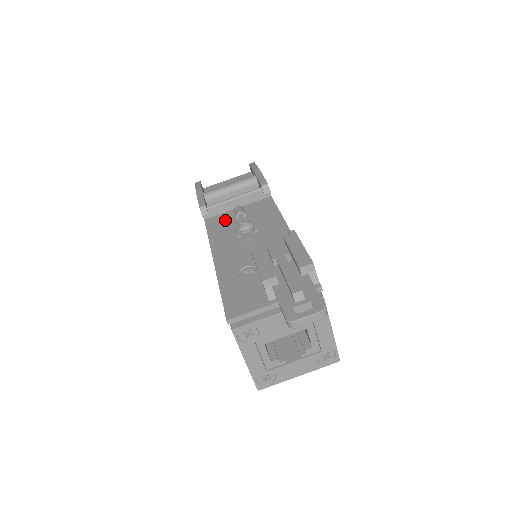
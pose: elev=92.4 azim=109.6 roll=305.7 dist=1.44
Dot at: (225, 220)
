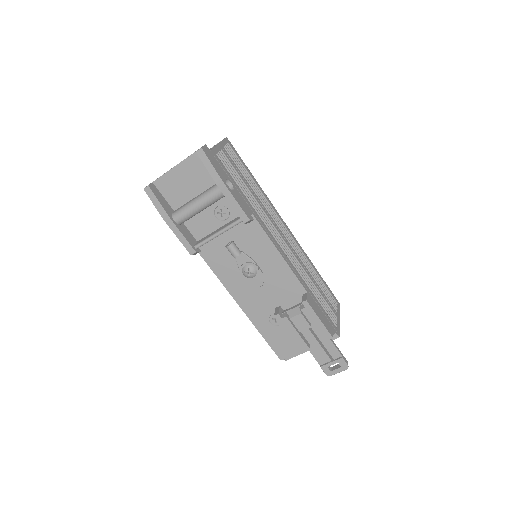
Dot at: (219, 252)
